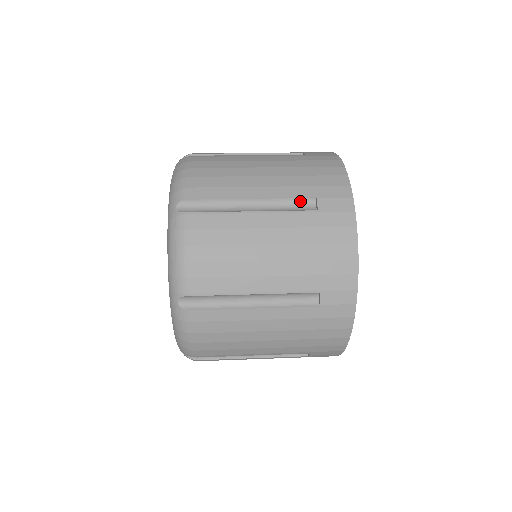
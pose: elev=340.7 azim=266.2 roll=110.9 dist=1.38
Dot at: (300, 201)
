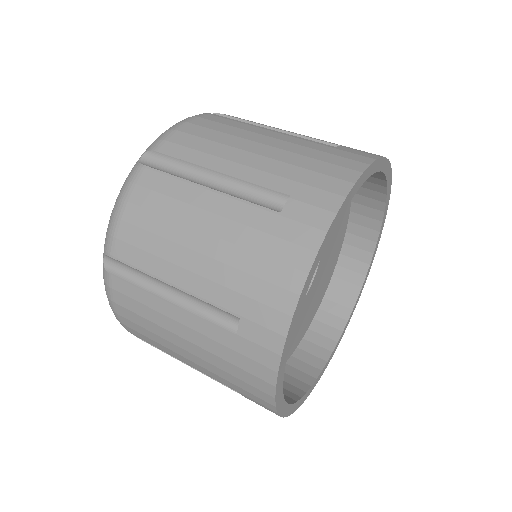
Dot at: (270, 194)
